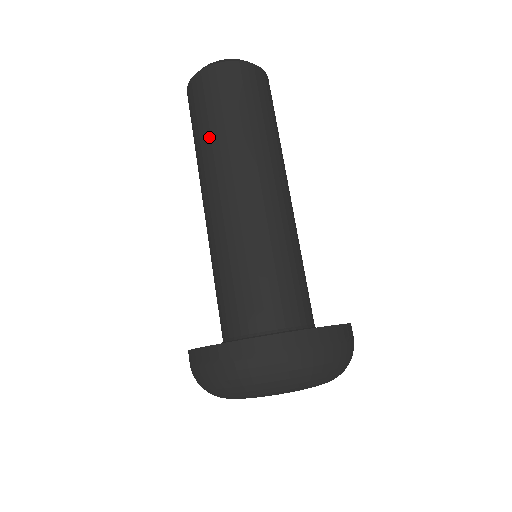
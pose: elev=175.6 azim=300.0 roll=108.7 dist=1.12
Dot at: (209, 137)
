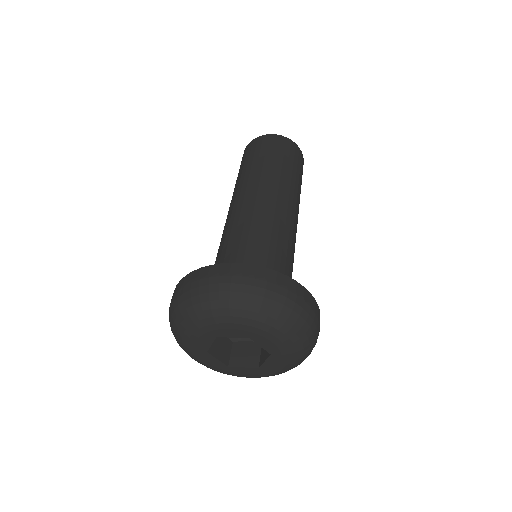
Dot at: occluded
